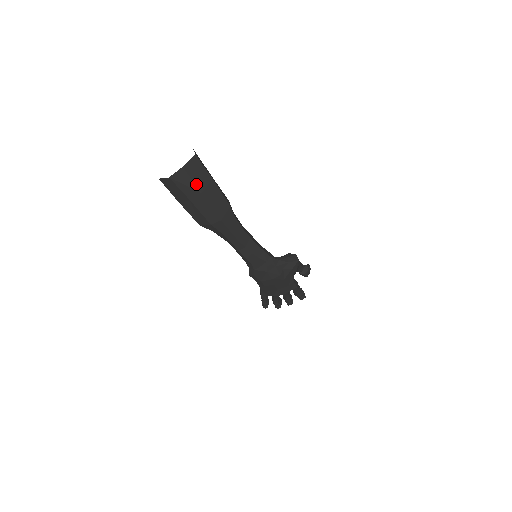
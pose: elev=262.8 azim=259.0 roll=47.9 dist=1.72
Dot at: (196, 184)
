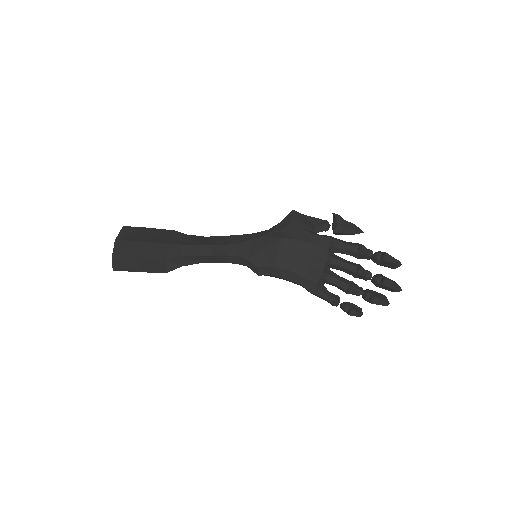
Dot at: (131, 240)
